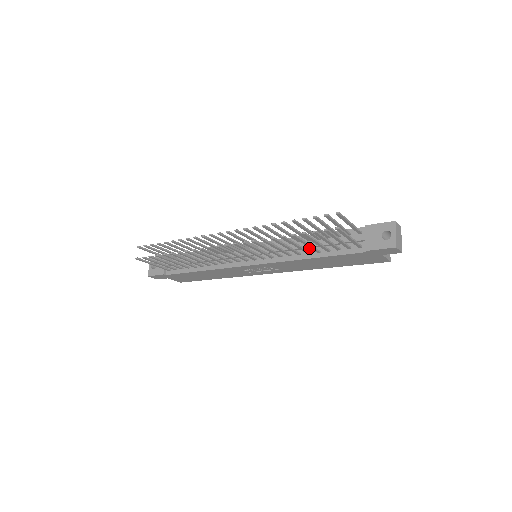
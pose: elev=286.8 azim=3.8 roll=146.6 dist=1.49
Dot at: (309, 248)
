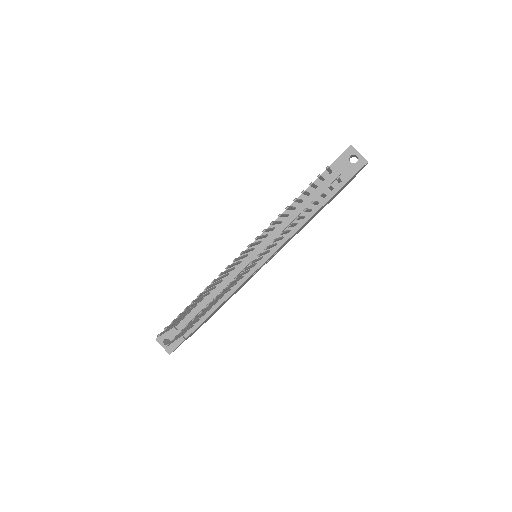
Dot at: (300, 214)
